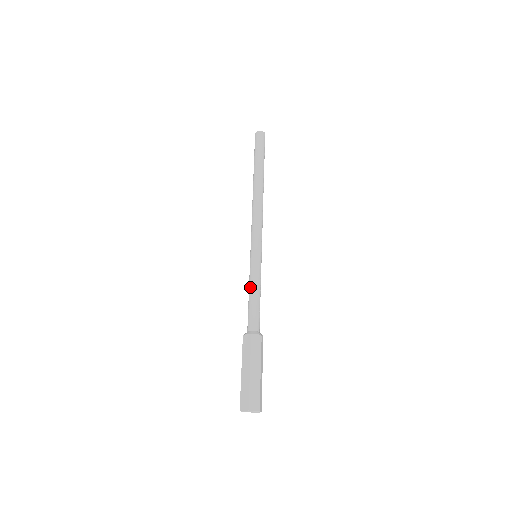
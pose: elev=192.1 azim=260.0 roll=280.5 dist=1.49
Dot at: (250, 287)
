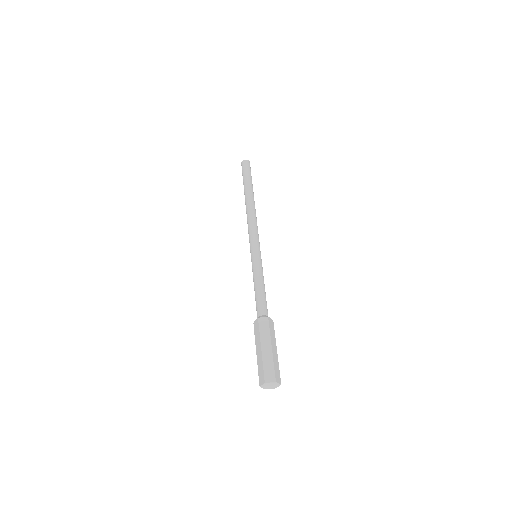
Dot at: (258, 279)
